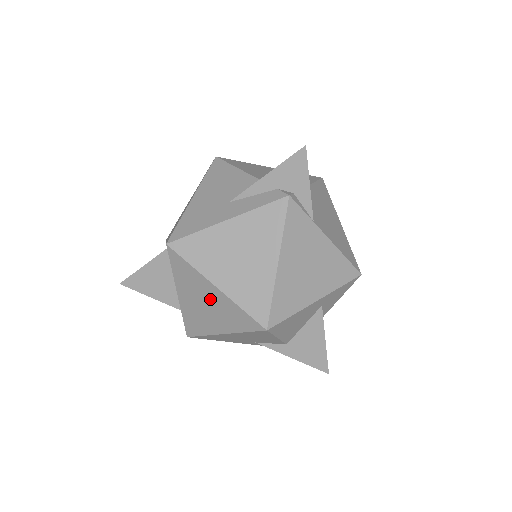
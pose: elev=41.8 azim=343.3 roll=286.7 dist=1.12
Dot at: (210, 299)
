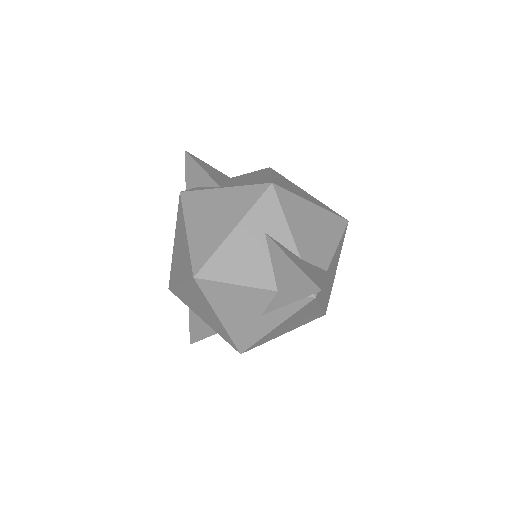
Dot at: occluded
